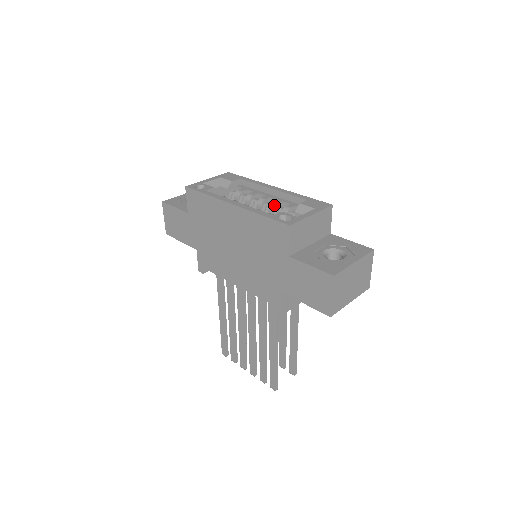
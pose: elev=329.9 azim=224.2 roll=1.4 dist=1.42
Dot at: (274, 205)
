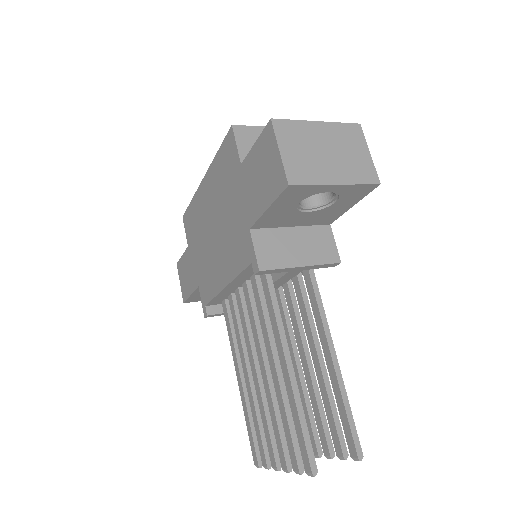
Dot at: occluded
